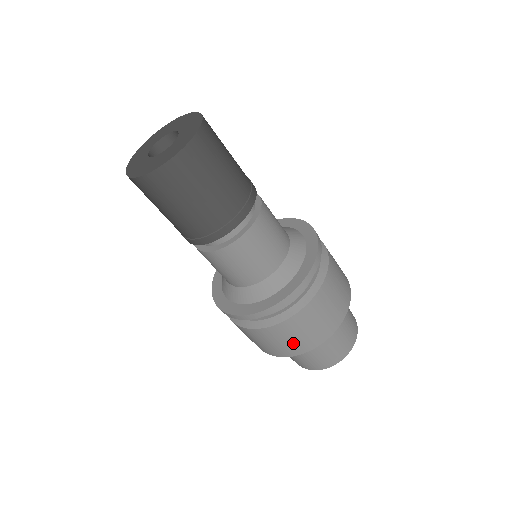
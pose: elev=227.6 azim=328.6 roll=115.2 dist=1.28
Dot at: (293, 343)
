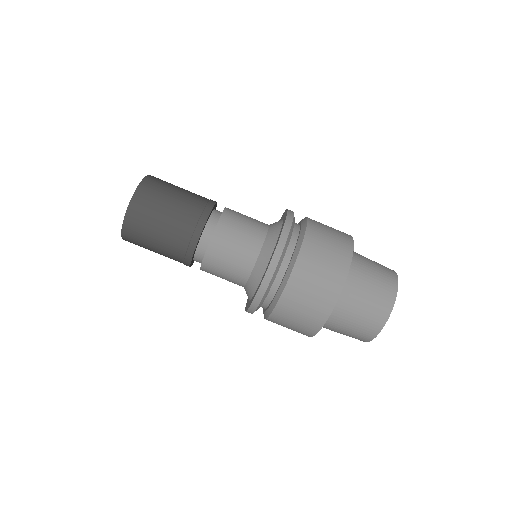
Dot at: (310, 311)
